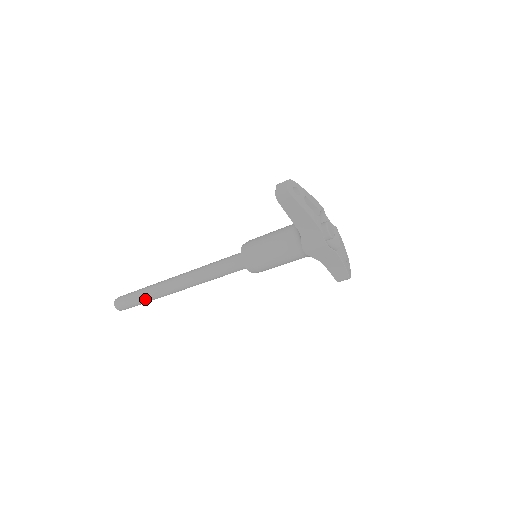
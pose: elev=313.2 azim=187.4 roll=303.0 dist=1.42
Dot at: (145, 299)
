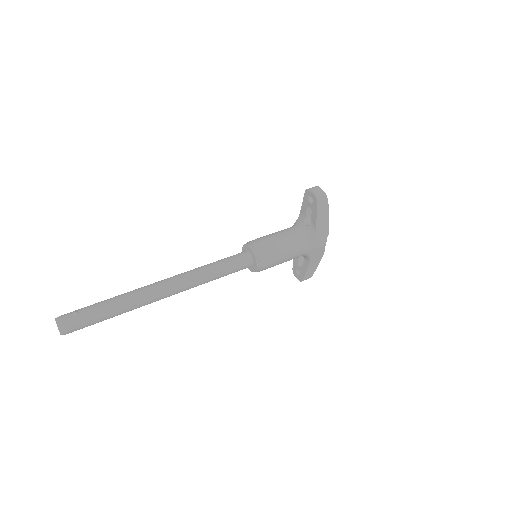
Dot at: (116, 312)
